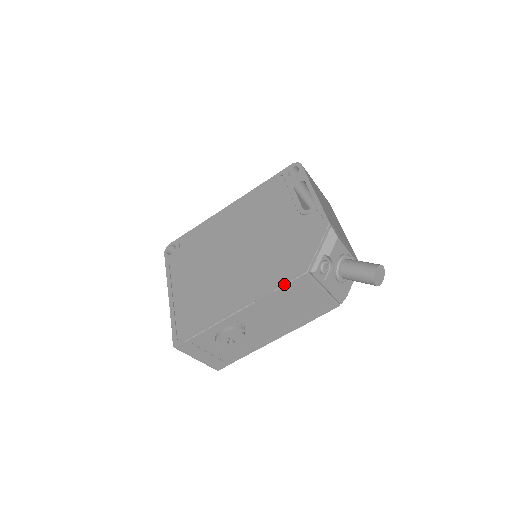
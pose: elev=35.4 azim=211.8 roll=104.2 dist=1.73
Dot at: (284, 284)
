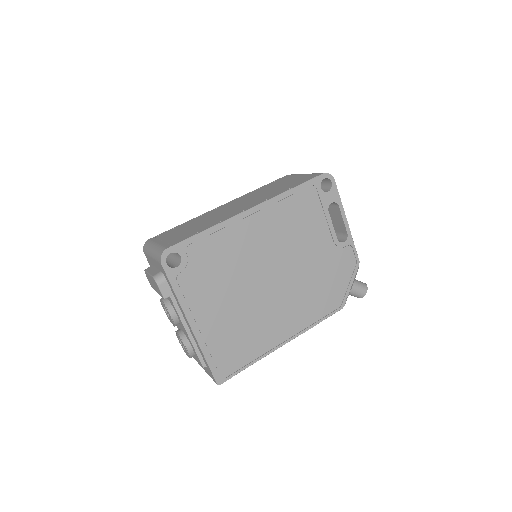
Dot at: occluded
